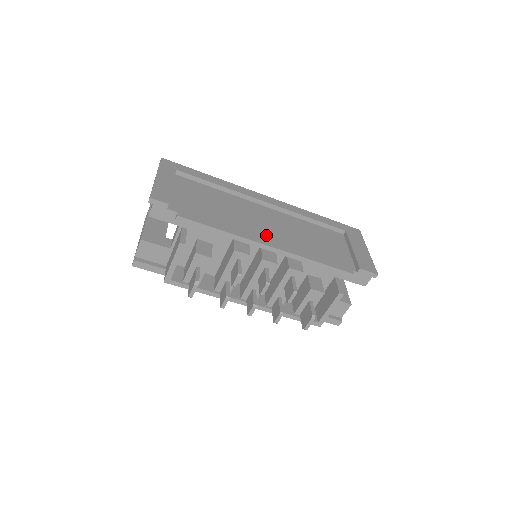
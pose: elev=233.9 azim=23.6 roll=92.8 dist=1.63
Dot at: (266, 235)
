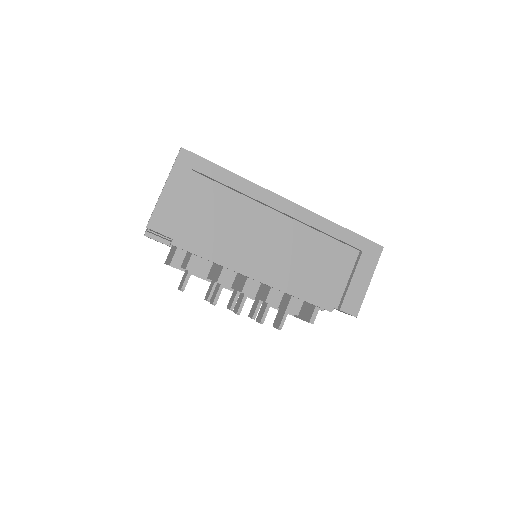
Dot at: (259, 263)
